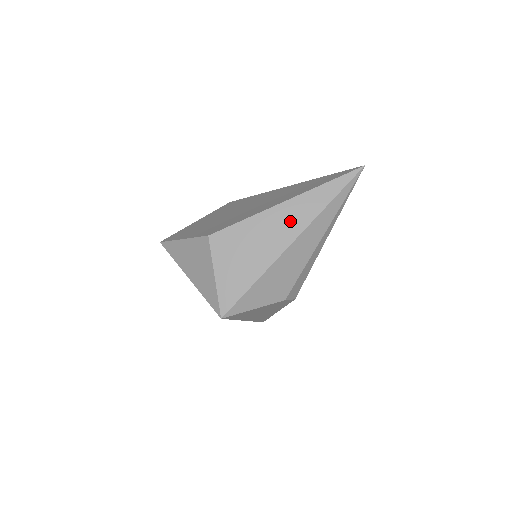
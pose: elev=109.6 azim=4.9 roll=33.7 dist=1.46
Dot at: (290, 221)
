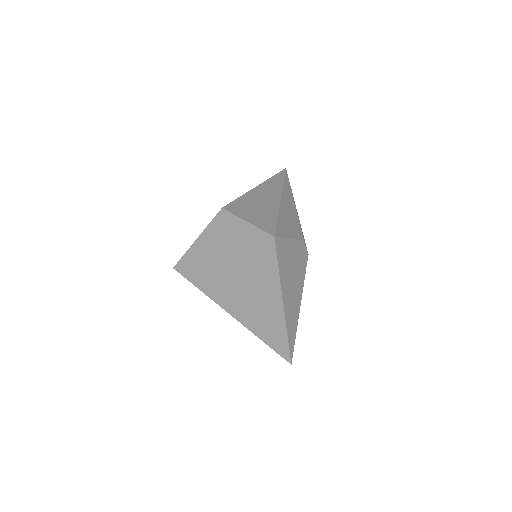
Dot at: (269, 191)
